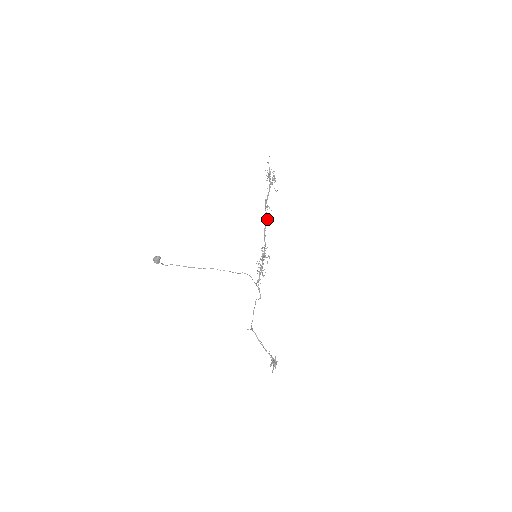
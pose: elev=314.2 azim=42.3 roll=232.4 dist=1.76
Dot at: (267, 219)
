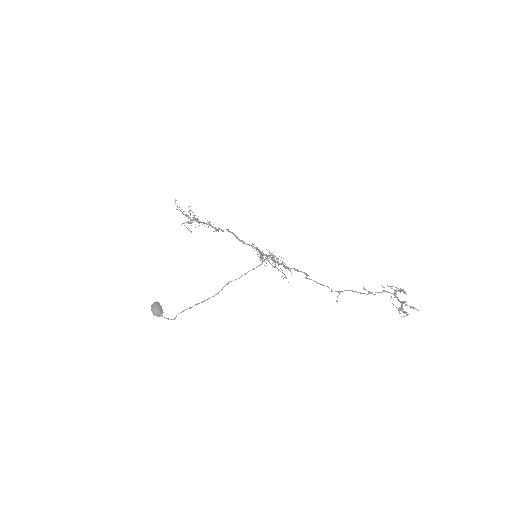
Dot at: (228, 230)
